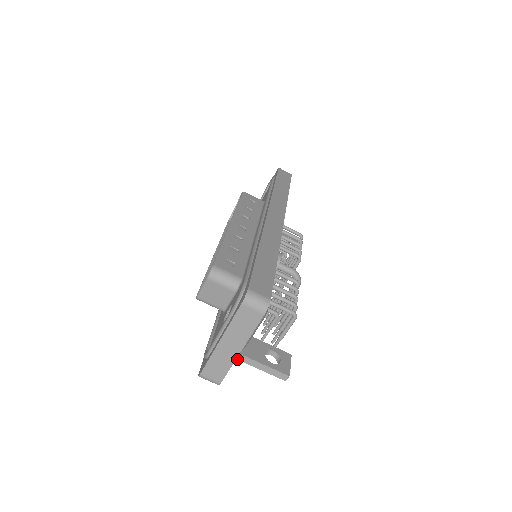
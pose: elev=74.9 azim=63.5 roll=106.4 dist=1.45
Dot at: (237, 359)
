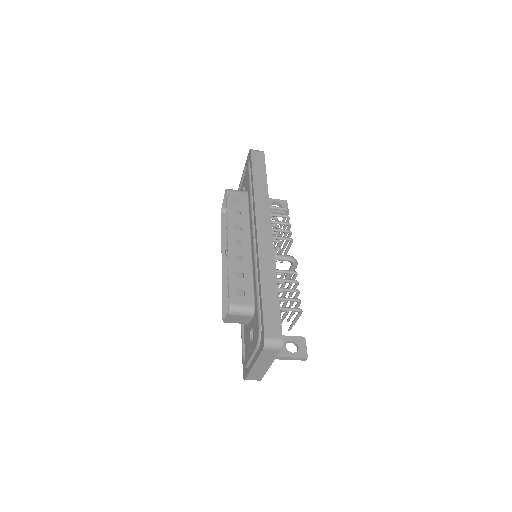
Dot at: occluded
